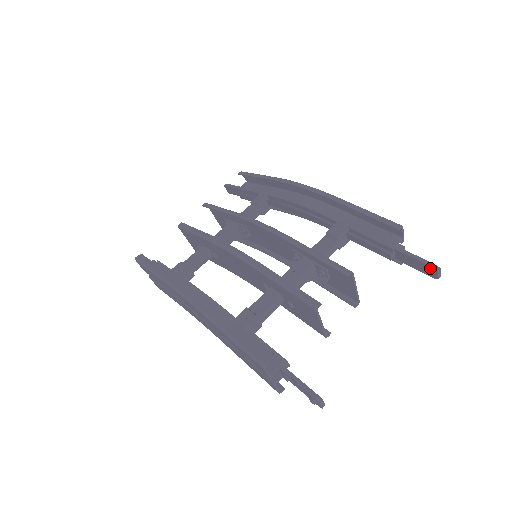
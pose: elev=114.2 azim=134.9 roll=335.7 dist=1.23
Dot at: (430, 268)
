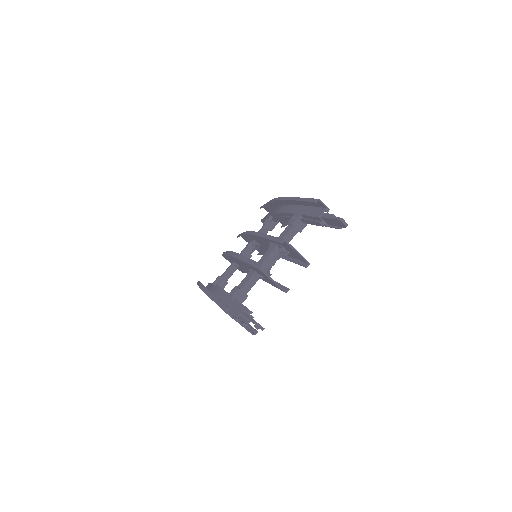
Dot at: (338, 221)
